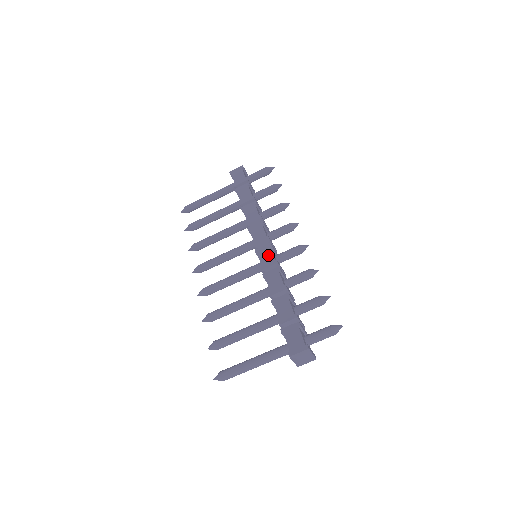
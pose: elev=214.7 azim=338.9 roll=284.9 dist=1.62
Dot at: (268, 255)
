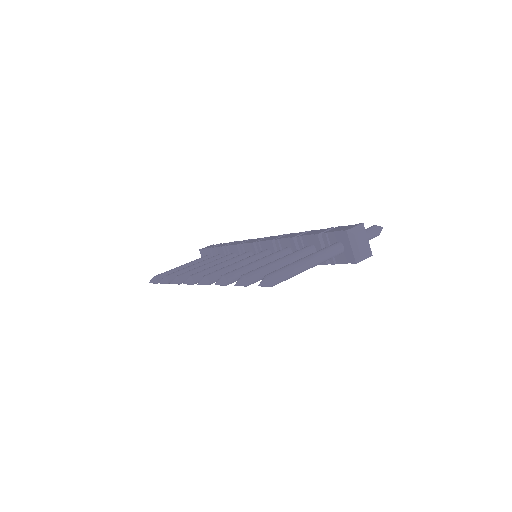
Dot at: (273, 237)
